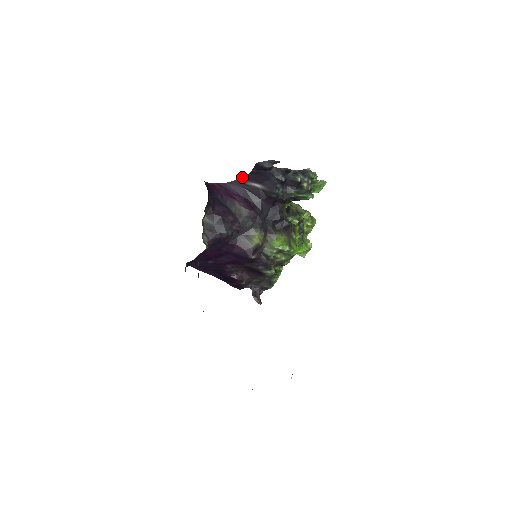
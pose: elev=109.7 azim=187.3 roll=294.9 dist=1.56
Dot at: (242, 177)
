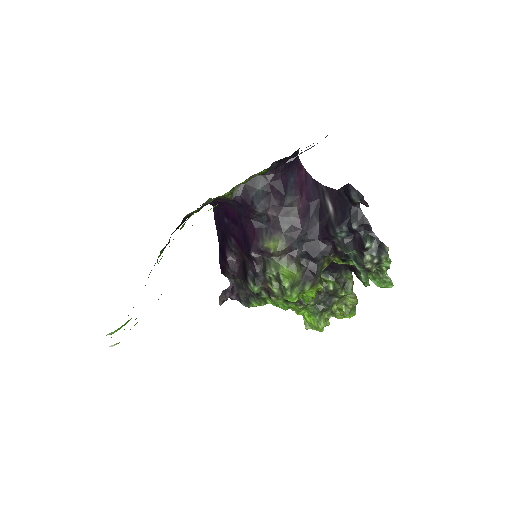
Dot at: (329, 187)
